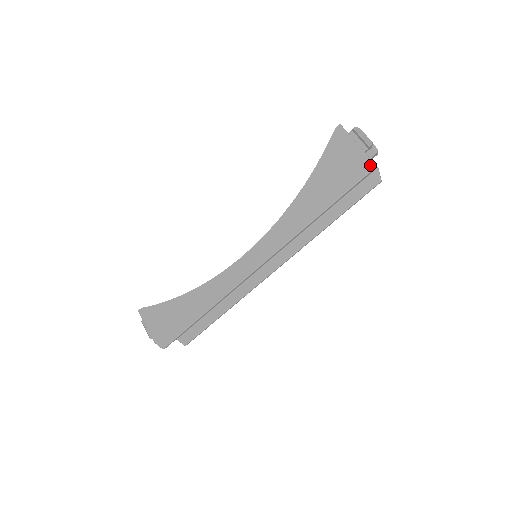
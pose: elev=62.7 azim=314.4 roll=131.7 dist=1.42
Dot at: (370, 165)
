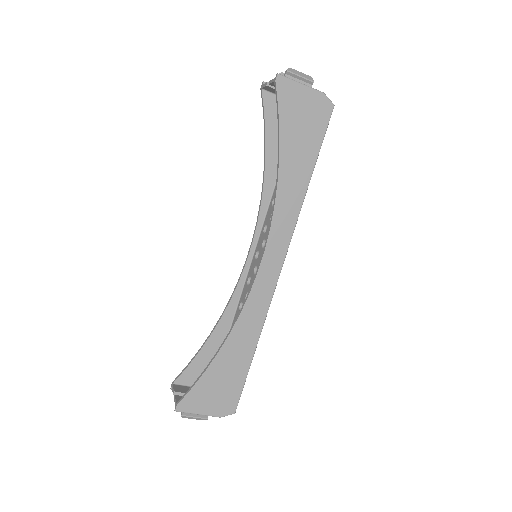
Dot at: (330, 100)
